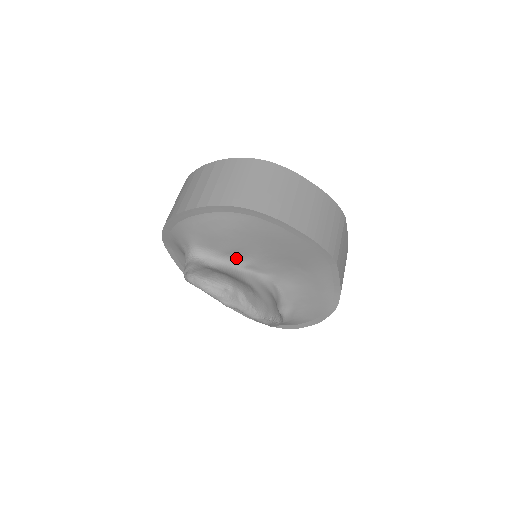
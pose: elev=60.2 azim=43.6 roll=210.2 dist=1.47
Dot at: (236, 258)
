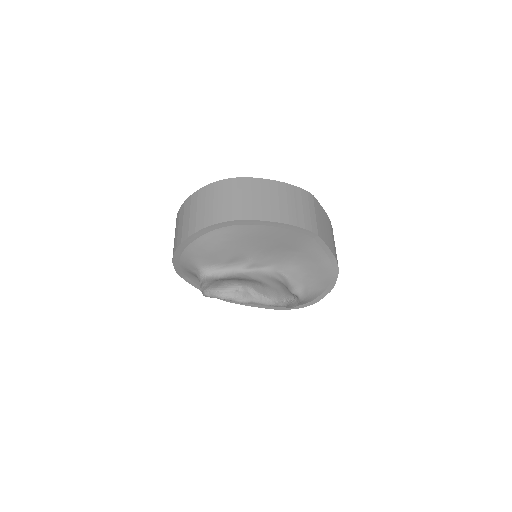
Dot at: (237, 264)
